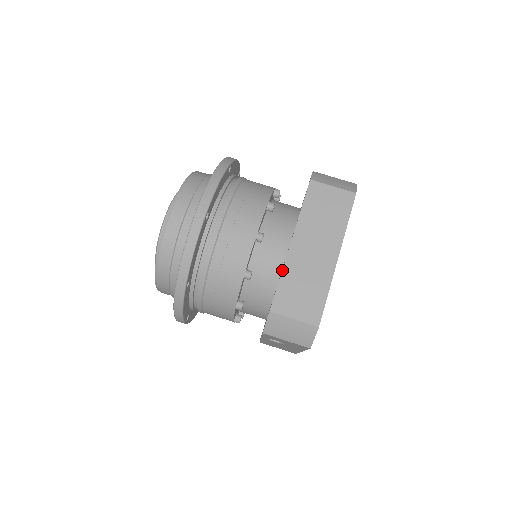
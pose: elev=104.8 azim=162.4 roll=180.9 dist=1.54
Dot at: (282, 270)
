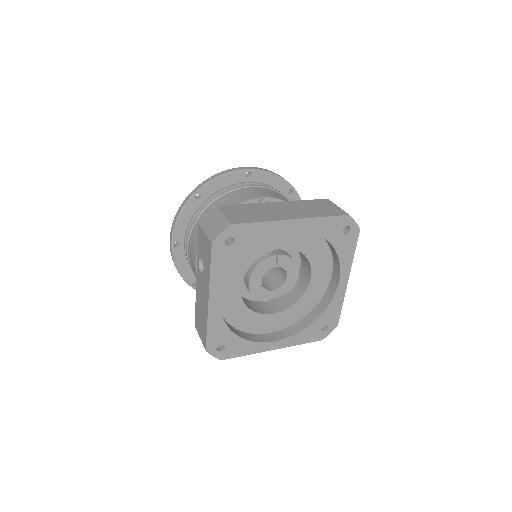
Dot at: (252, 203)
